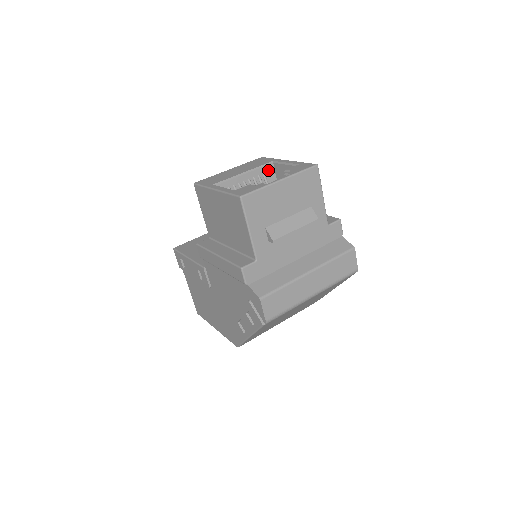
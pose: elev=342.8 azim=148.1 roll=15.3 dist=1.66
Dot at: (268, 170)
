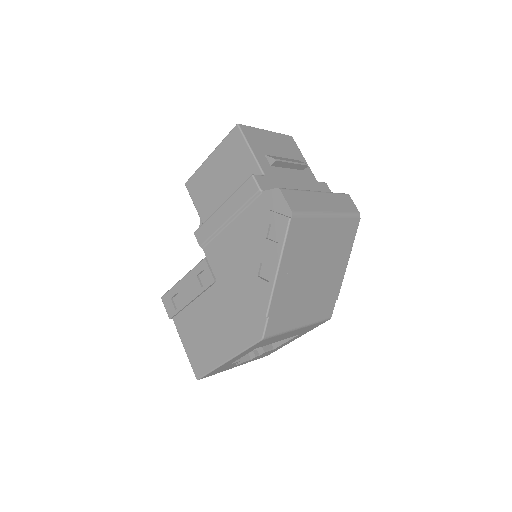
Dot at: occluded
